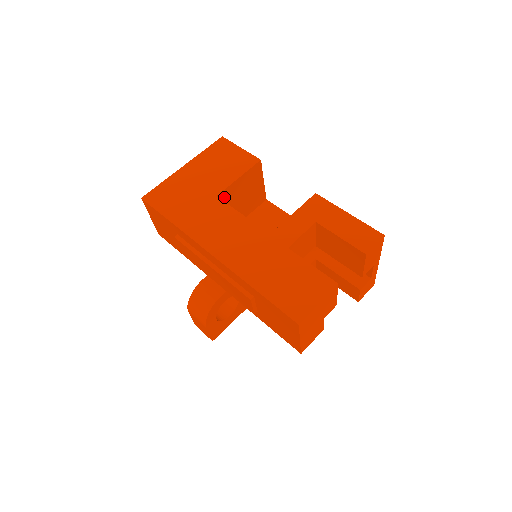
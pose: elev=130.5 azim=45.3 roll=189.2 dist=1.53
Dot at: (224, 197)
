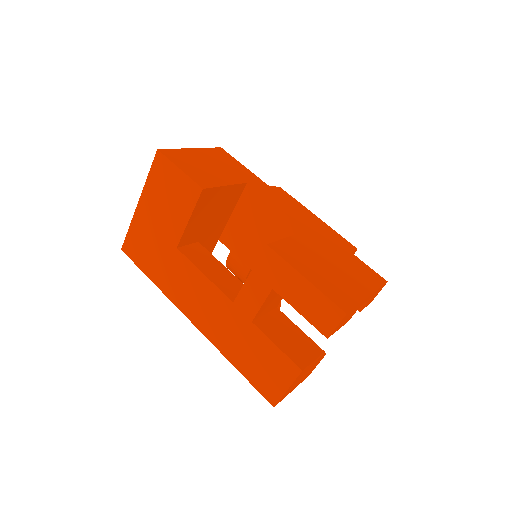
Dot at: (187, 238)
